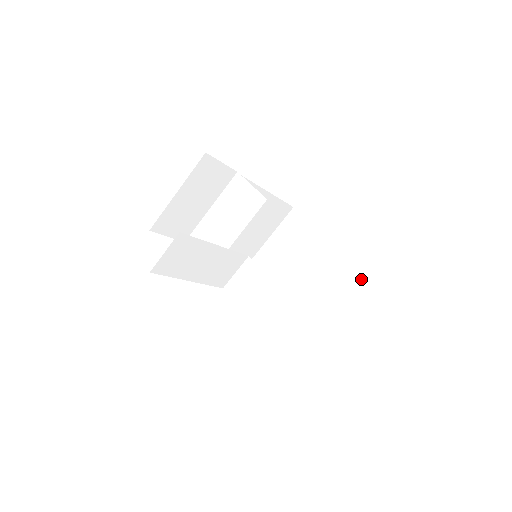
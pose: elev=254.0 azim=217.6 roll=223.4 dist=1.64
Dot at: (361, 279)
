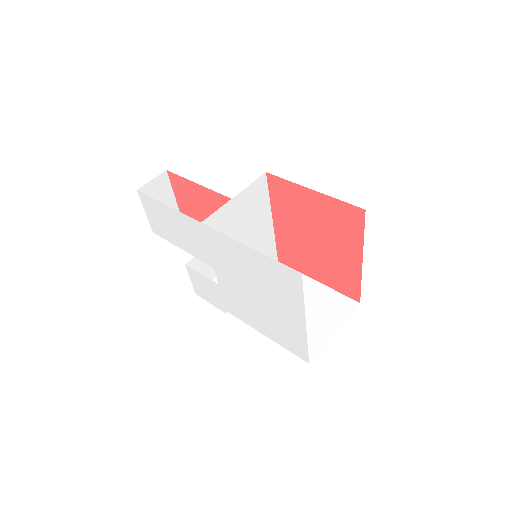
Dot at: occluded
